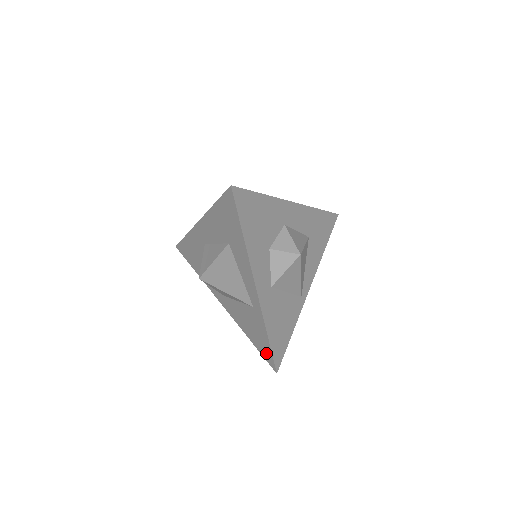
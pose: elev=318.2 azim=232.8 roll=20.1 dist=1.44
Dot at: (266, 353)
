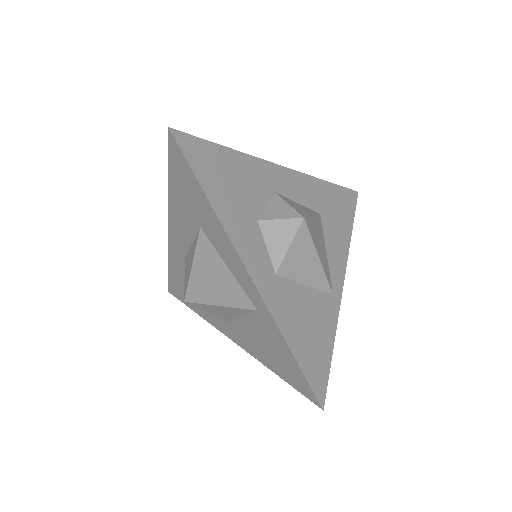
Dot at: (299, 382)
